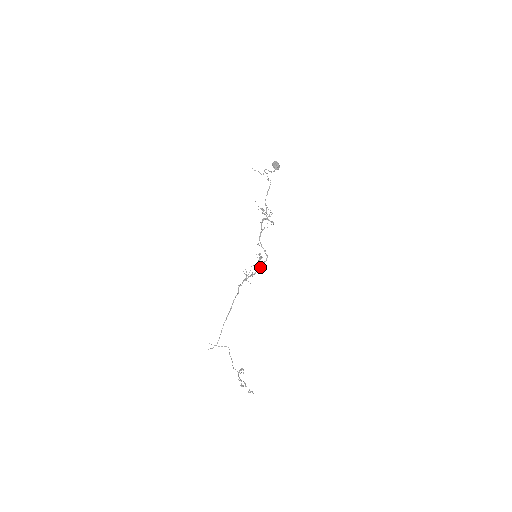
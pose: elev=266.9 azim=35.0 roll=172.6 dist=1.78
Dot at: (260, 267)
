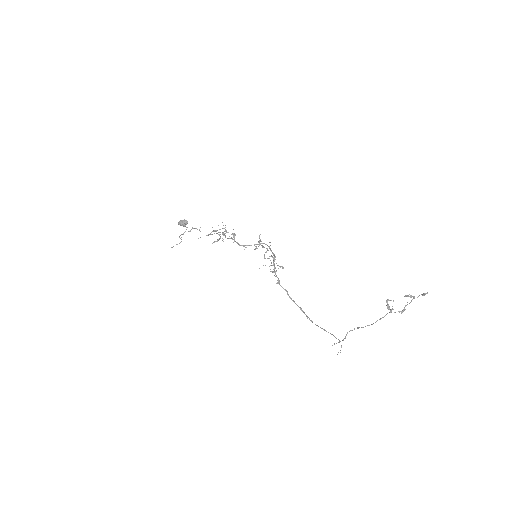
Dot at: (270, 250)
